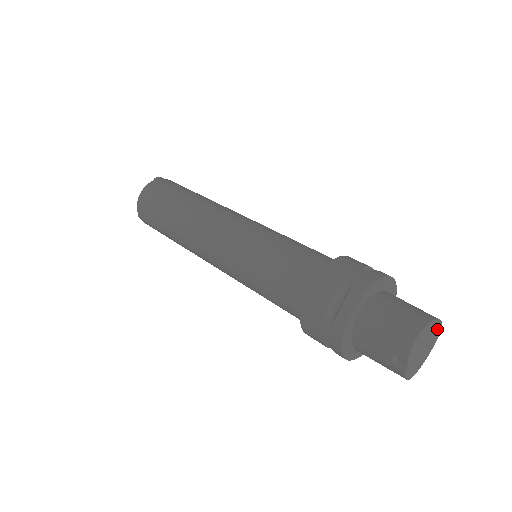
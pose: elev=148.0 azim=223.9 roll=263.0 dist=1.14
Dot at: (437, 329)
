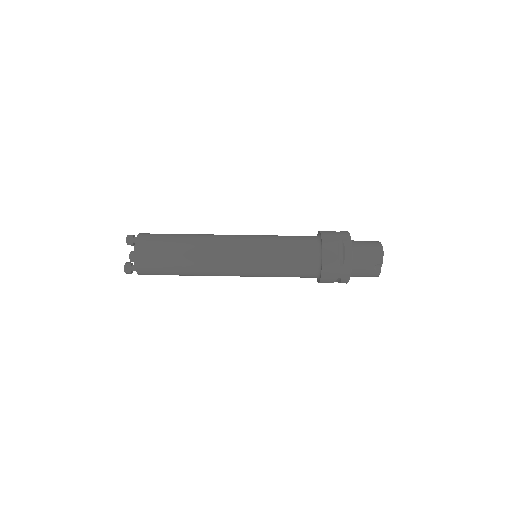
Dot at: occluded
